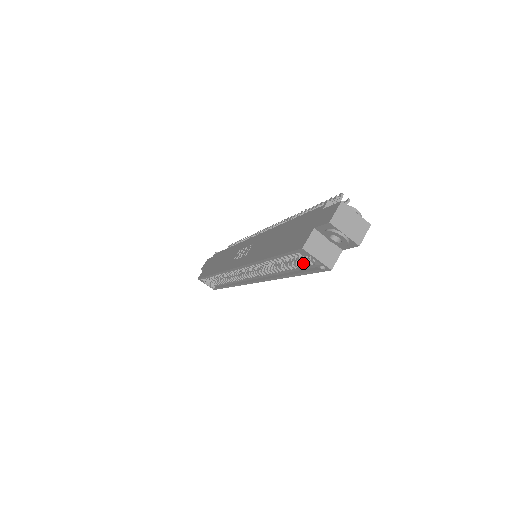
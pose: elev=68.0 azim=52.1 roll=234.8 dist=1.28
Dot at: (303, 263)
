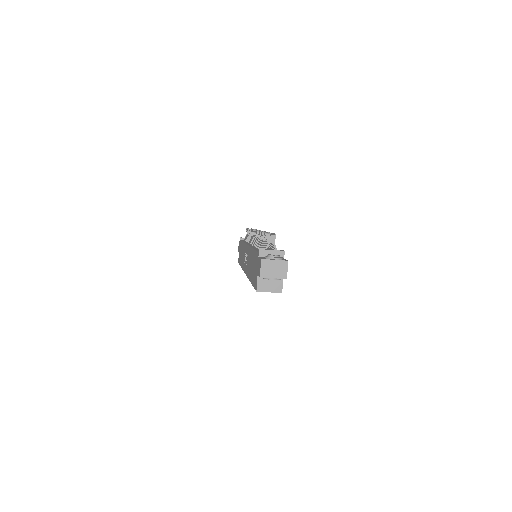
Dot at: occluded
